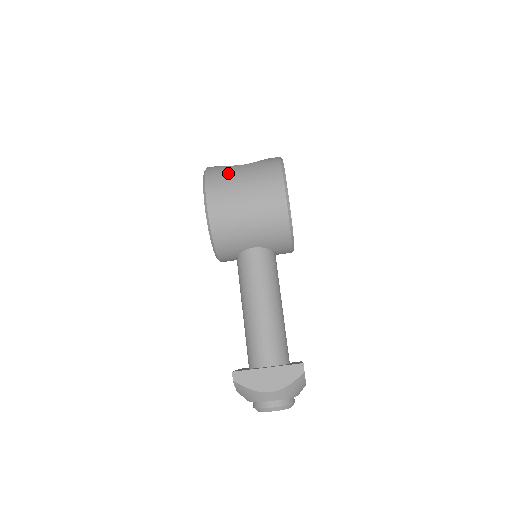
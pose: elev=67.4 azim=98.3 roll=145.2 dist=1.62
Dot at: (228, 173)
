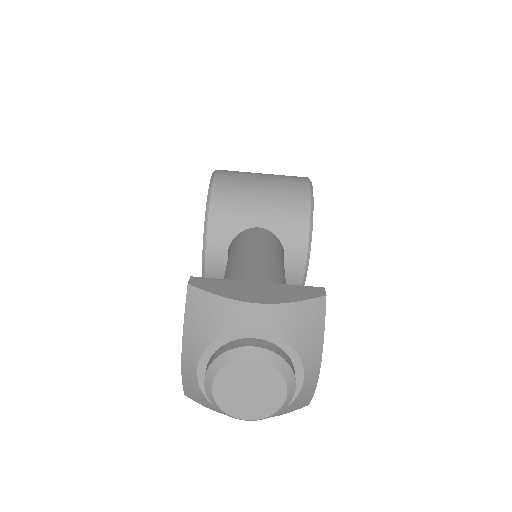
Dot at: occluded
